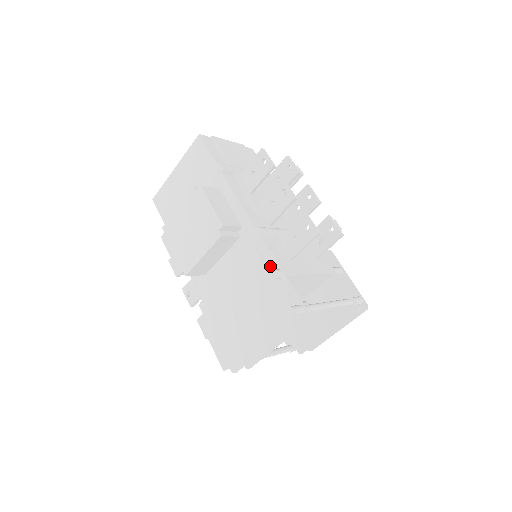
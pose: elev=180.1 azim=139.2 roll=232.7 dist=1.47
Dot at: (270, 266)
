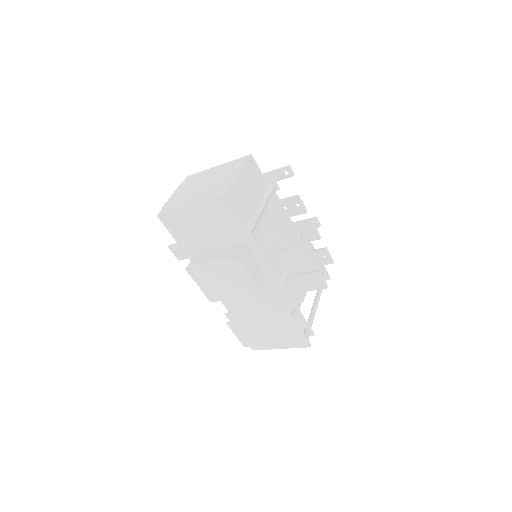
Dot at: (289, 304)
